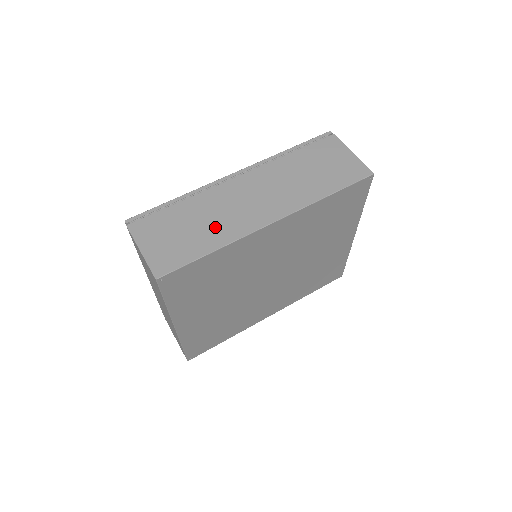
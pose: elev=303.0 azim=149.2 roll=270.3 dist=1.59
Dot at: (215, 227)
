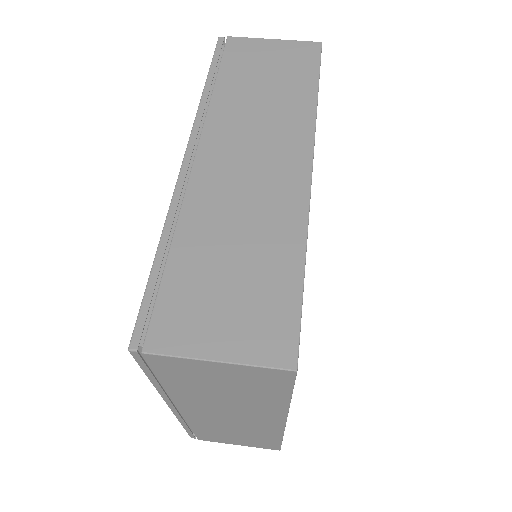
Dot at: (262, 232)
